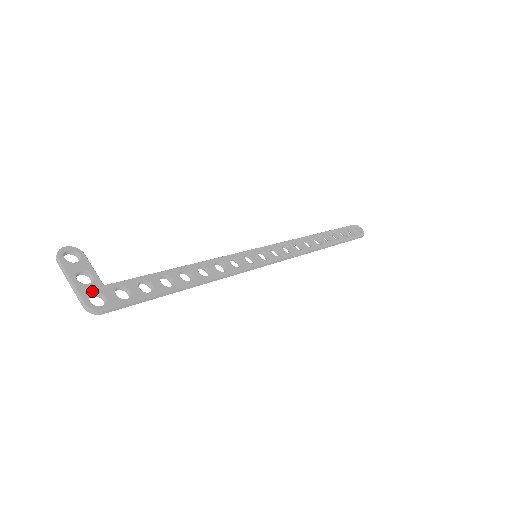
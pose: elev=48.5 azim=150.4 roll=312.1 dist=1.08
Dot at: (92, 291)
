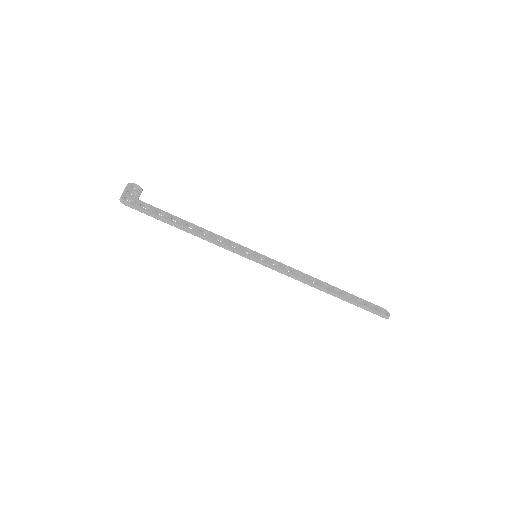
Dot at: (130, 196)
